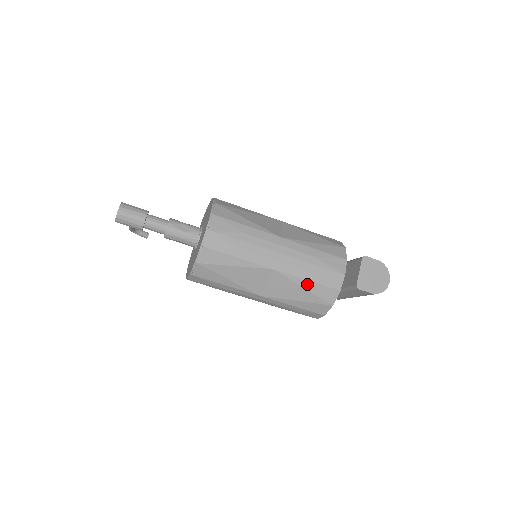
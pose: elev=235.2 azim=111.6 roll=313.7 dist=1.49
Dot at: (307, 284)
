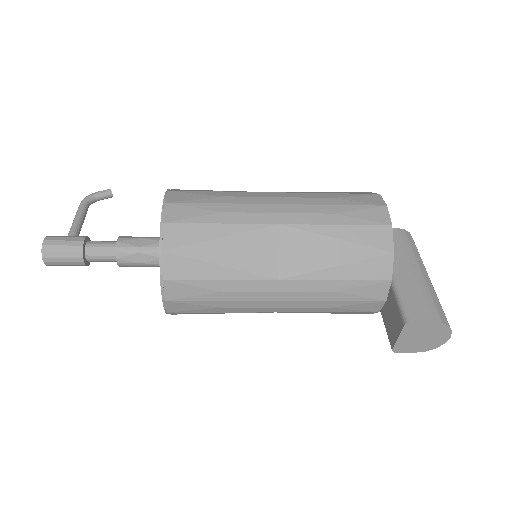
Dot at: occluded
